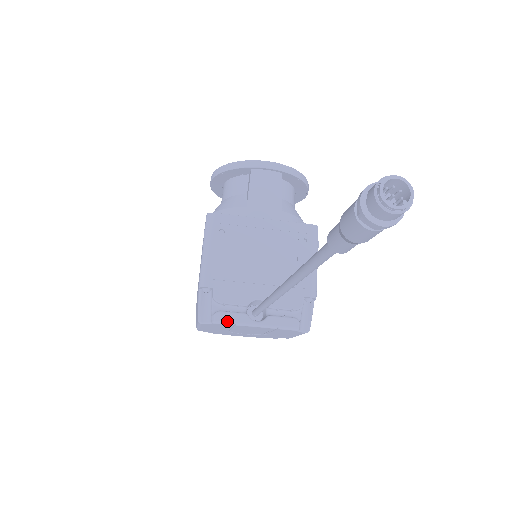
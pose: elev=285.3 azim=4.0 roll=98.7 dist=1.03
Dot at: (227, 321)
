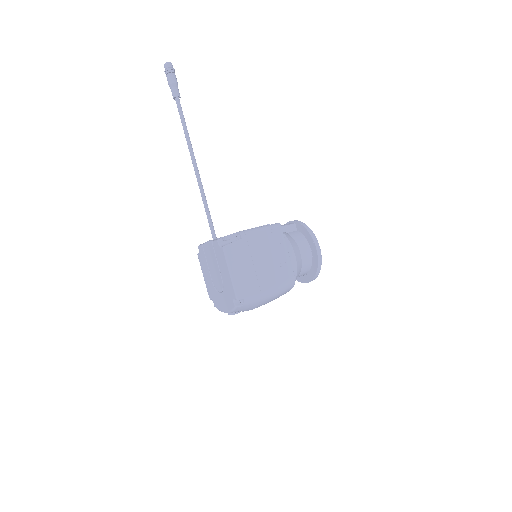
Dot at: (202, 244)
